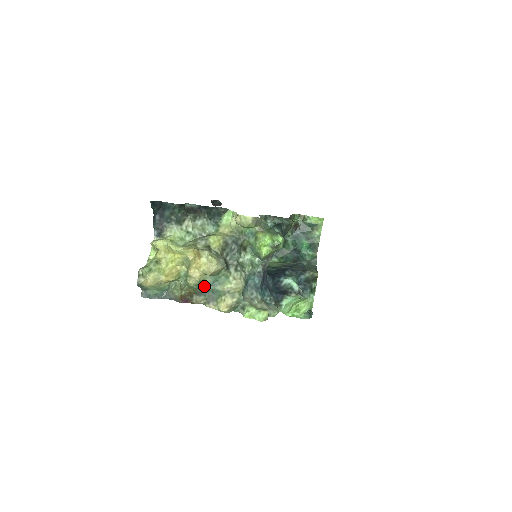
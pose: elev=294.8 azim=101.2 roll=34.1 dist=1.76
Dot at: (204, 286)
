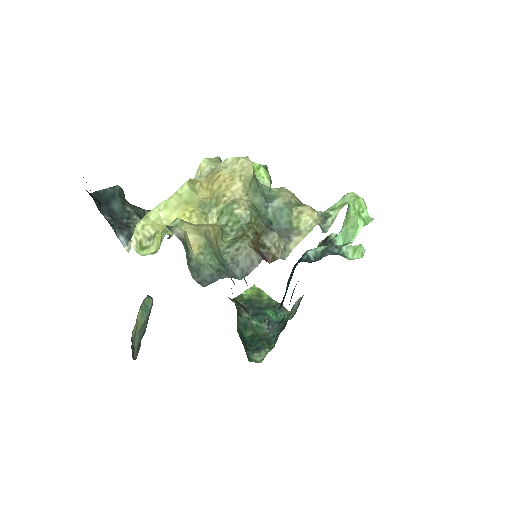
Dot at: (261, 214)
